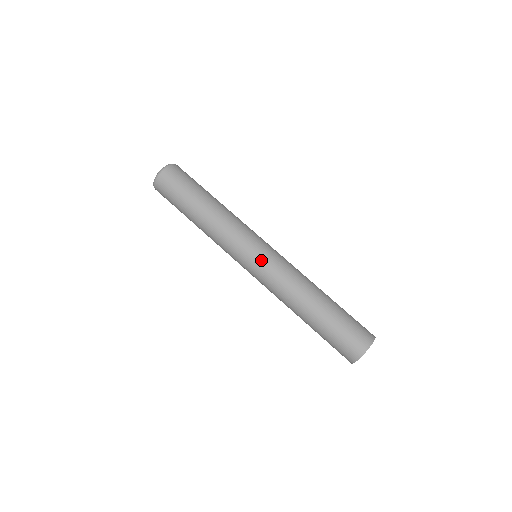
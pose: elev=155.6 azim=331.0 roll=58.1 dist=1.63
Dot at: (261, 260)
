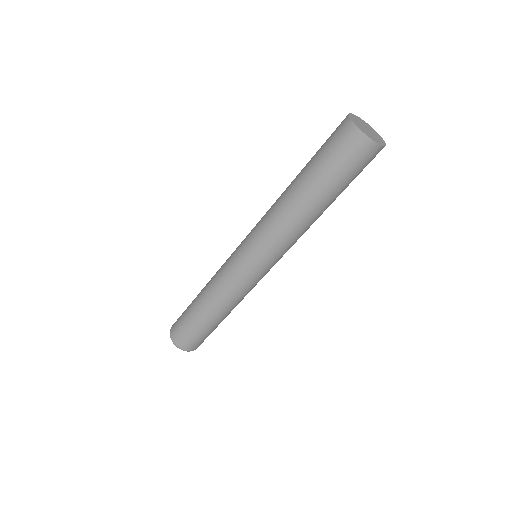
Dot at: (246, 237)
